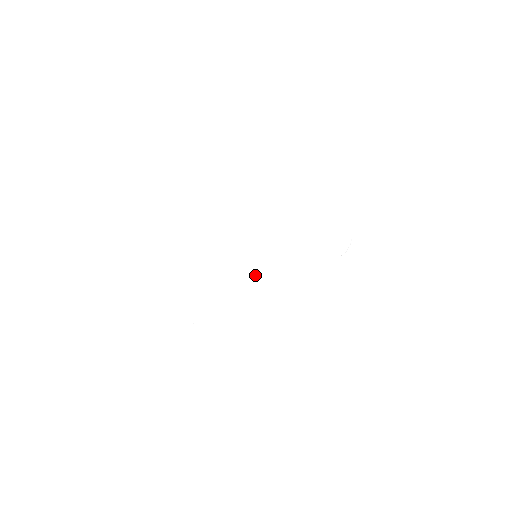
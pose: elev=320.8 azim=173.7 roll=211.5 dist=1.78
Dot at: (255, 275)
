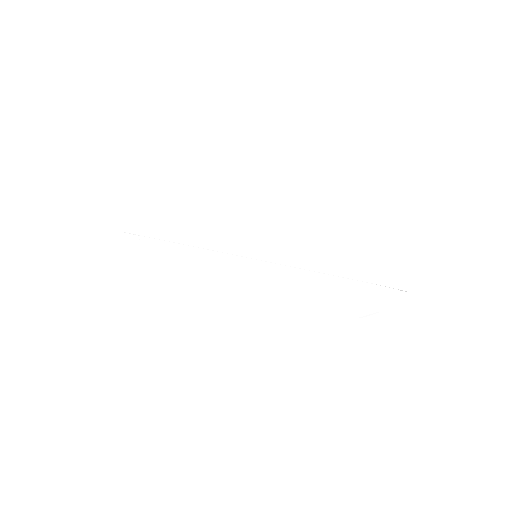
Dot at: (232, 234)
